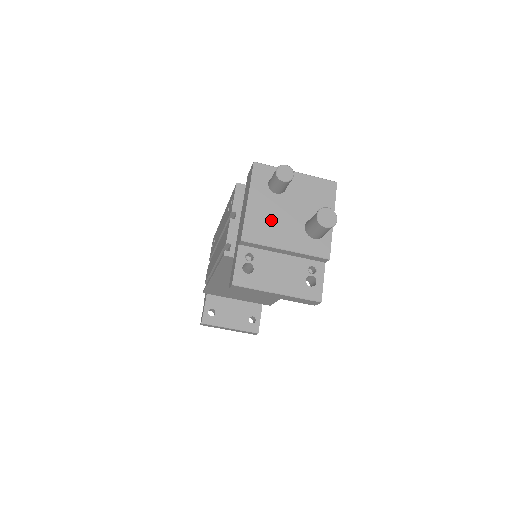
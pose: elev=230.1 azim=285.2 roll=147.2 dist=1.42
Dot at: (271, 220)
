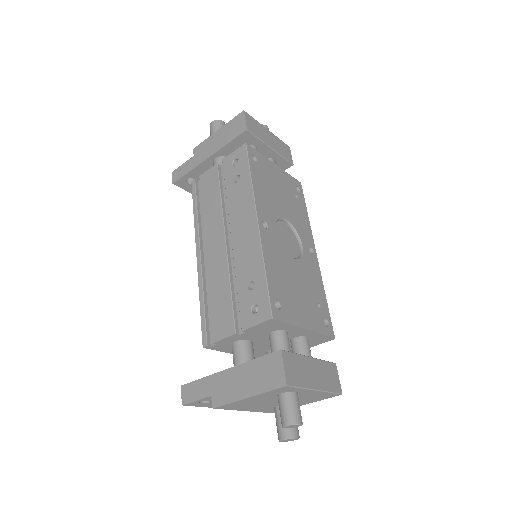
Dot at: (253, 404)
